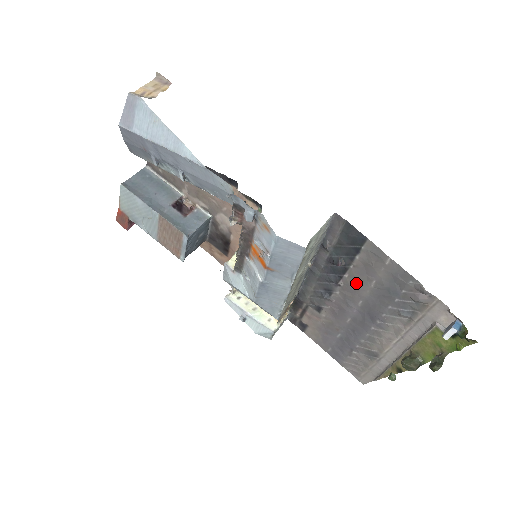
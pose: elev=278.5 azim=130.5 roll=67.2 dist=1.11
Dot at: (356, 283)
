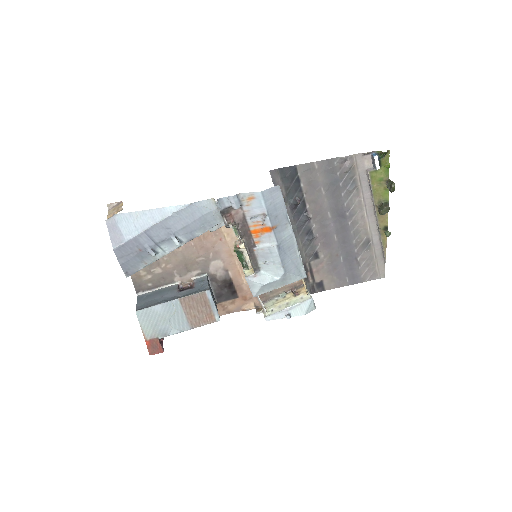
Dot at: (316, 204)
